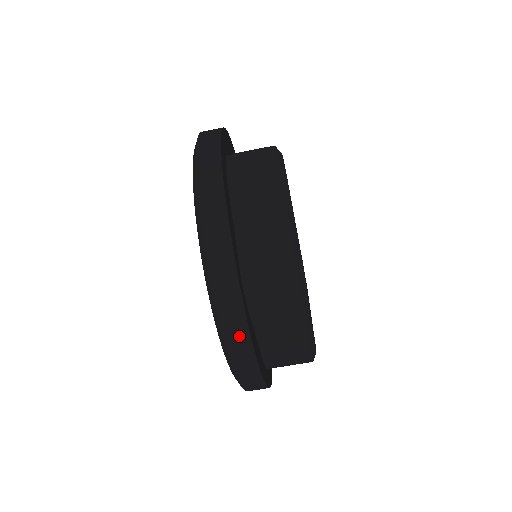
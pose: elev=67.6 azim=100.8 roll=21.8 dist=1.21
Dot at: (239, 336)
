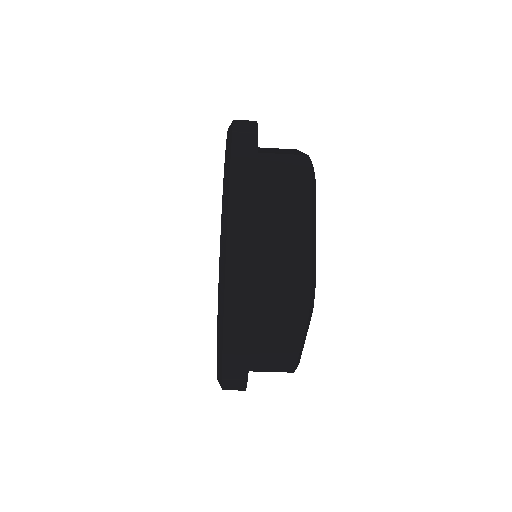
Dot at: (239, 340)
